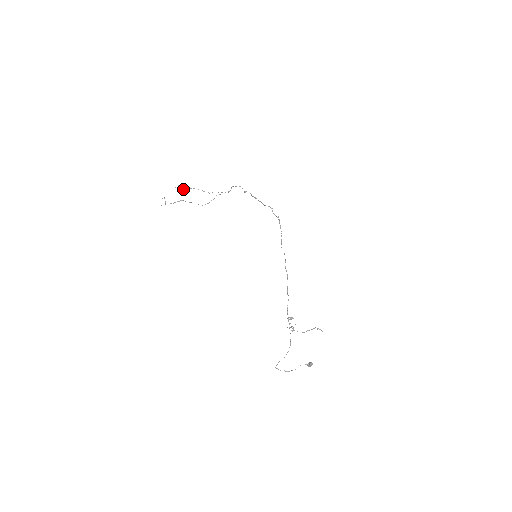
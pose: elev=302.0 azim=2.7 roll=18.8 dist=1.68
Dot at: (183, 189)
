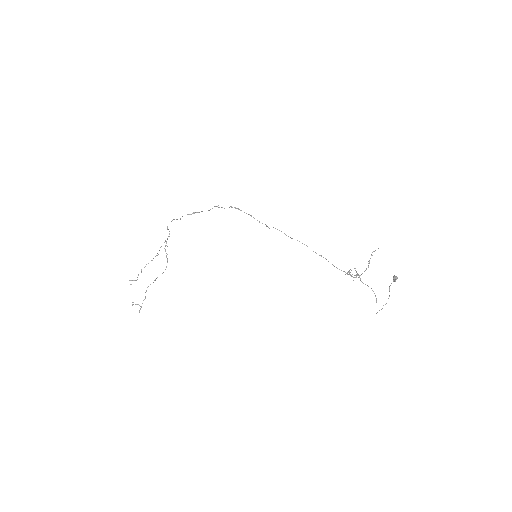
Dot at: (137, 279)
